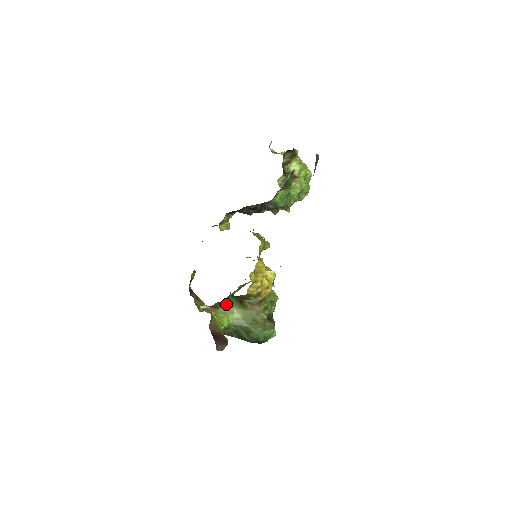
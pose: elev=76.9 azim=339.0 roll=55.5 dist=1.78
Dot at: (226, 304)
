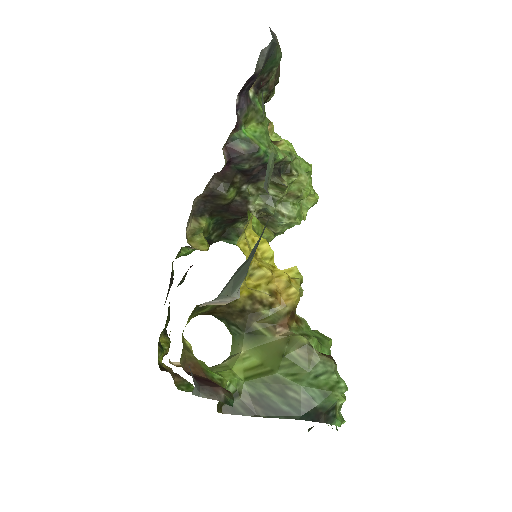
Dot at: (227, 358)
